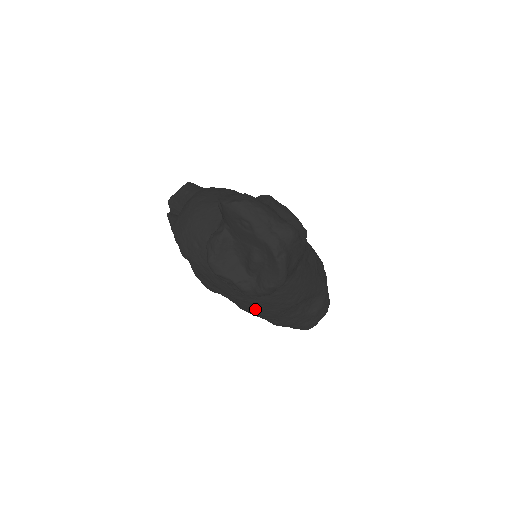
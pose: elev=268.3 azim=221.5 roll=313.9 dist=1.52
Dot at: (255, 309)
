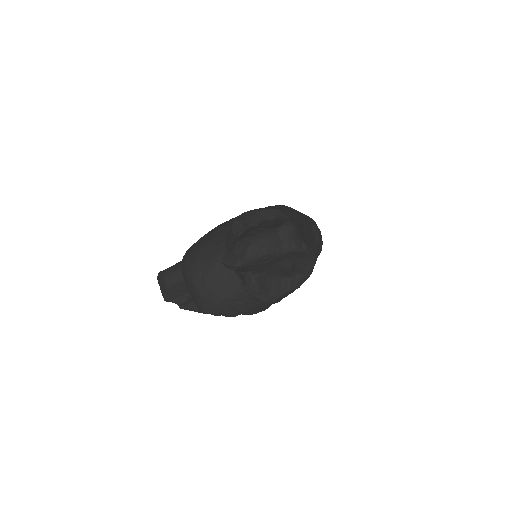
Dot at: occluded
